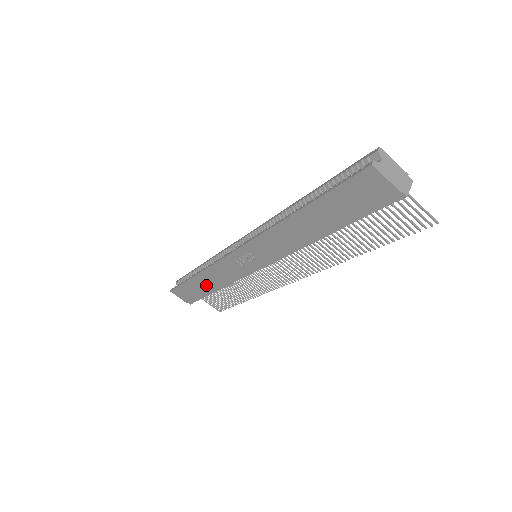
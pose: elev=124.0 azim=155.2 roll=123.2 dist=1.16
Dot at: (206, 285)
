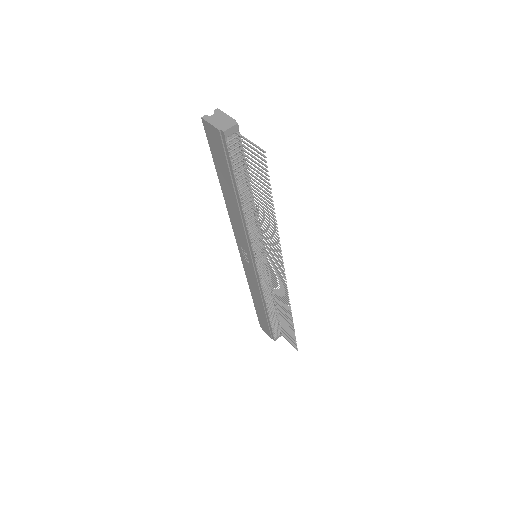
Dot at: (260, 306)
